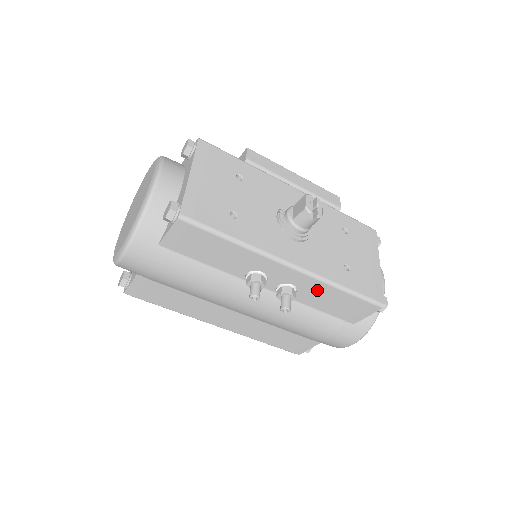
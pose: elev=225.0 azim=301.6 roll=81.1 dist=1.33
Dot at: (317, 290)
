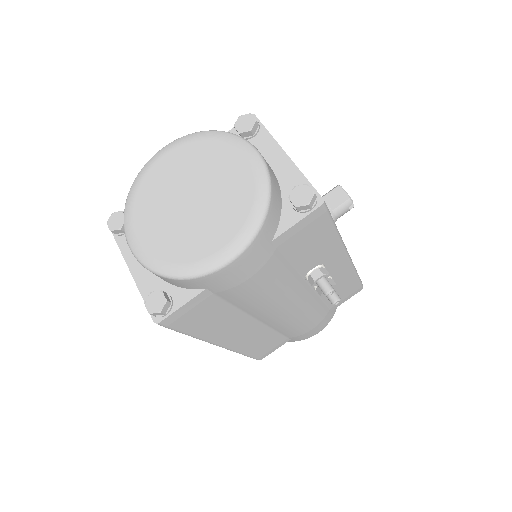
Dot at: (342, 279)
